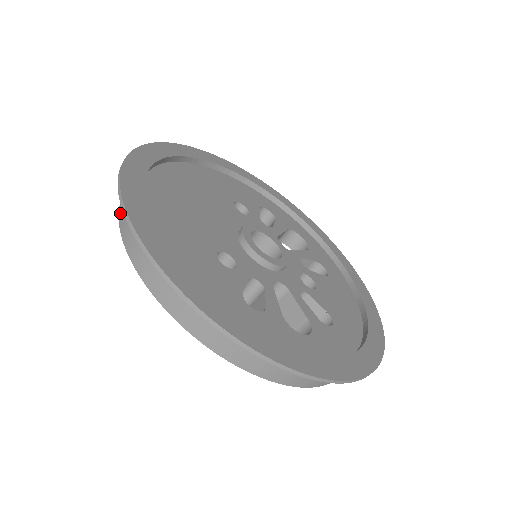
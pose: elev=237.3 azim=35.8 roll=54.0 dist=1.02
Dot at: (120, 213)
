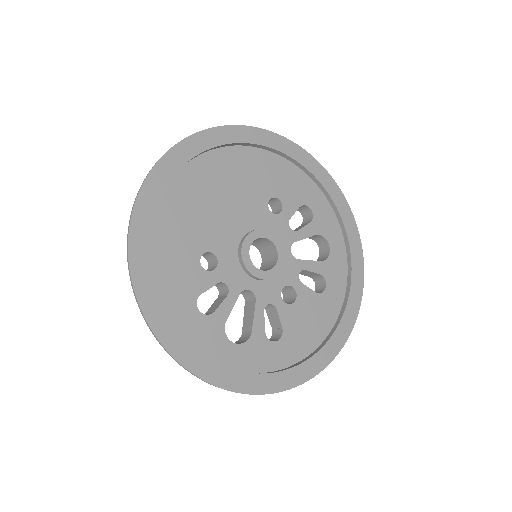
Dot at: occluded
